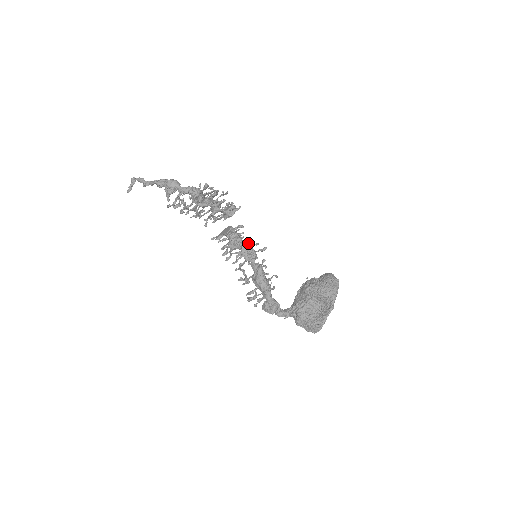
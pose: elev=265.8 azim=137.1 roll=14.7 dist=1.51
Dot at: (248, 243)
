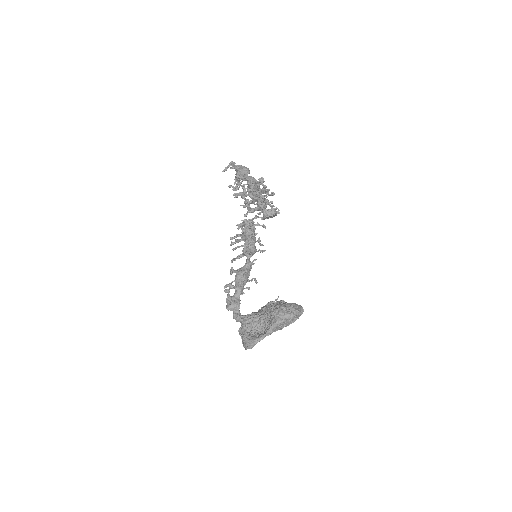
Dot at: (257, 241)
